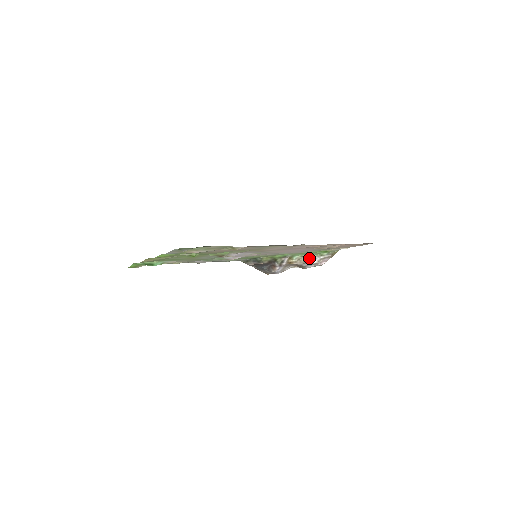
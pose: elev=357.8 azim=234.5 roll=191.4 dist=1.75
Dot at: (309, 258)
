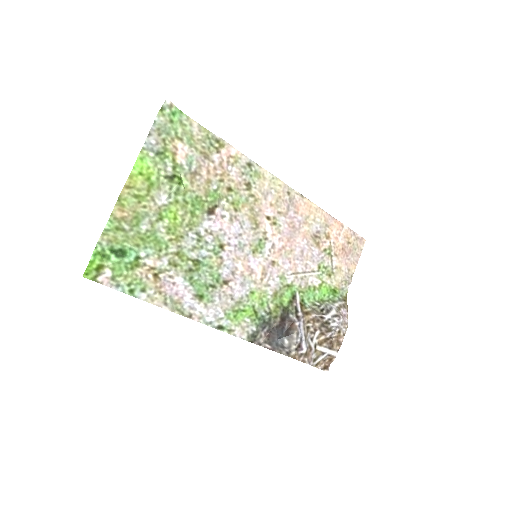
Dot at: (323, 307)
